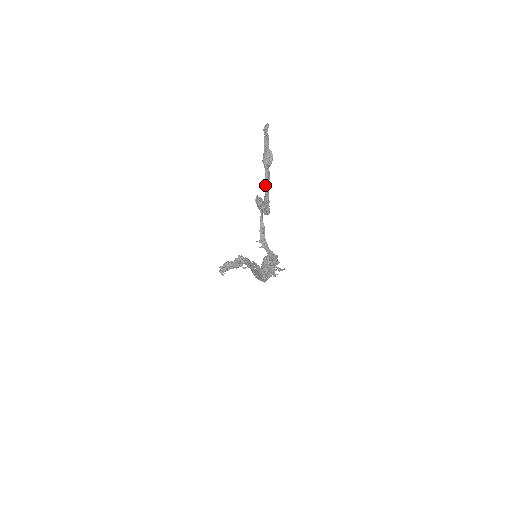
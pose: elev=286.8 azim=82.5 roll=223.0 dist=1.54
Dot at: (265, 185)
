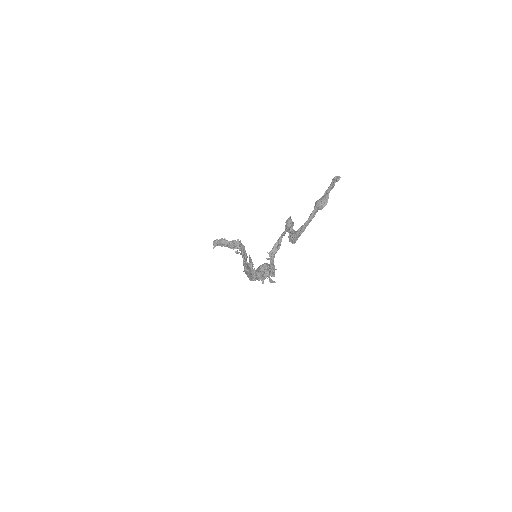
Dot at: (306, 222)
